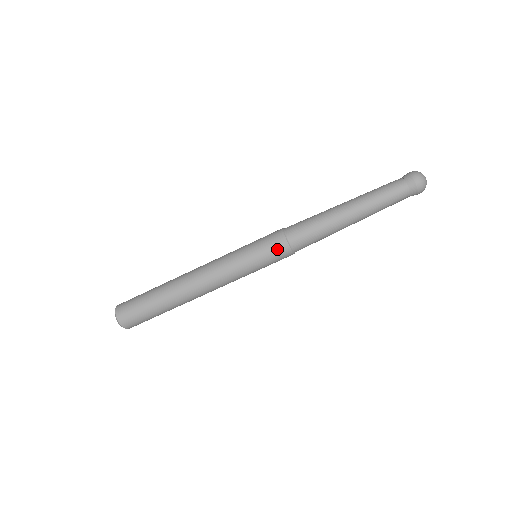
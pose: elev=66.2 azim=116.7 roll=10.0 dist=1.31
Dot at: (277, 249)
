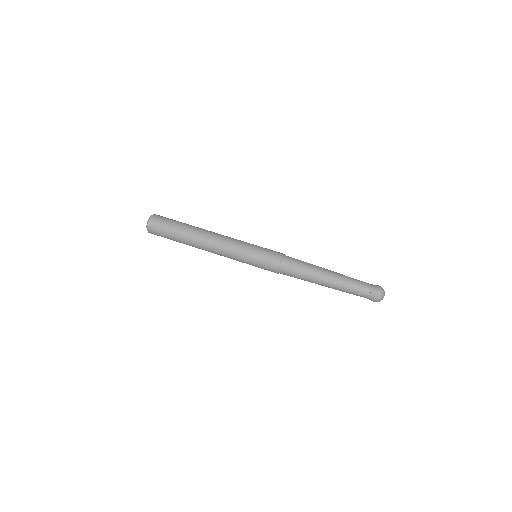
Dot at: (272, 257)
